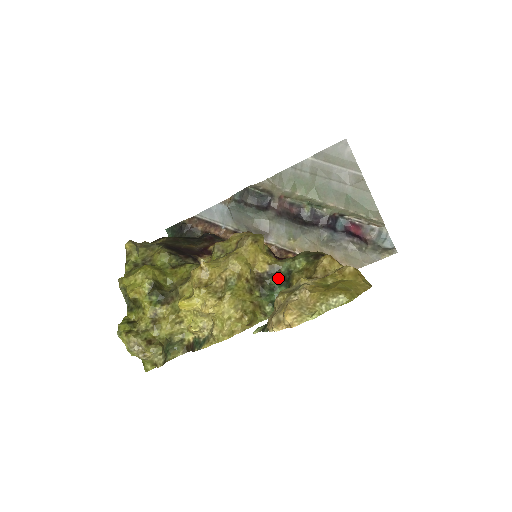
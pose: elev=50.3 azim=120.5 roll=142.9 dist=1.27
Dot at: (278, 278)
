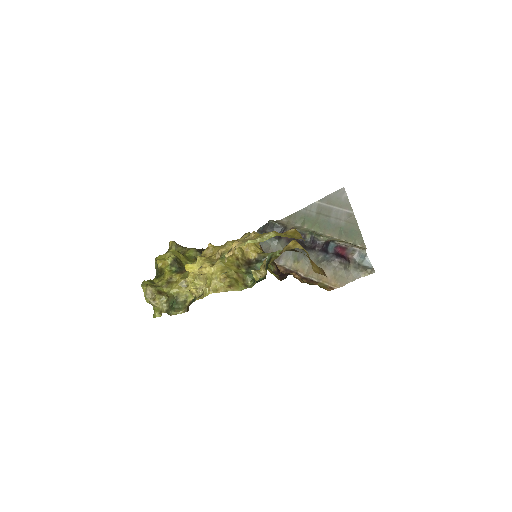
Dot at: occluded
